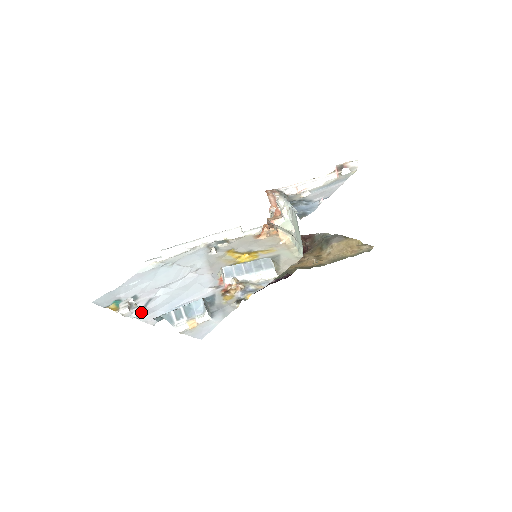
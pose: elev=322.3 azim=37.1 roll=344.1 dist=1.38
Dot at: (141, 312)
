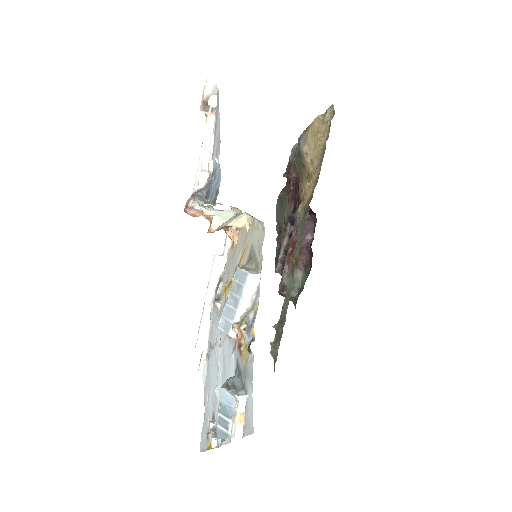
Dot at: occluded
